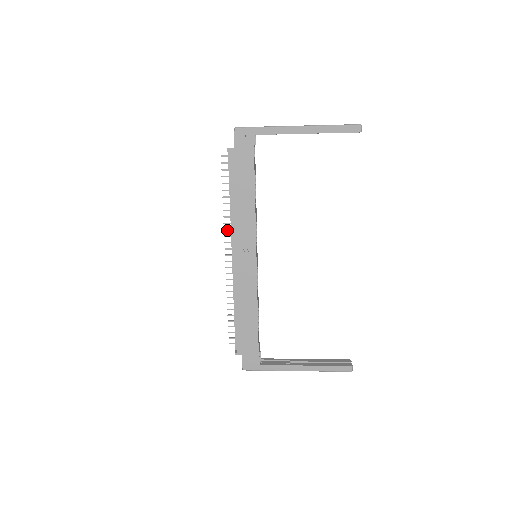
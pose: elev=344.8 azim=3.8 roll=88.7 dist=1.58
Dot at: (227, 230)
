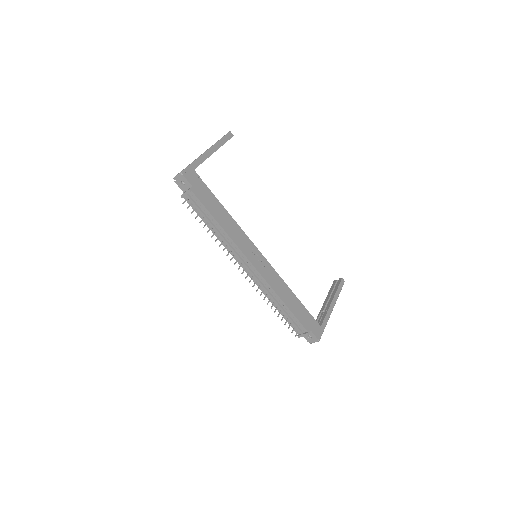
Dot at: (228, 254)
